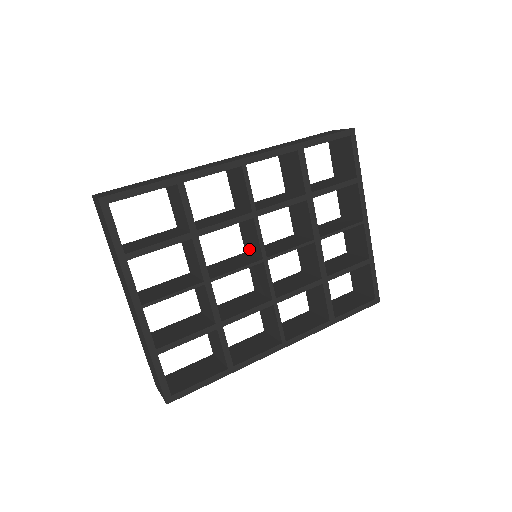
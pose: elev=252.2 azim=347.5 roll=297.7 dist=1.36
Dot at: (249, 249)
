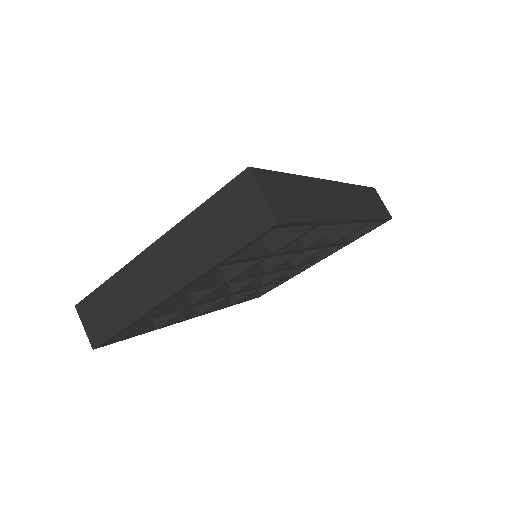
Dot at: occluded
